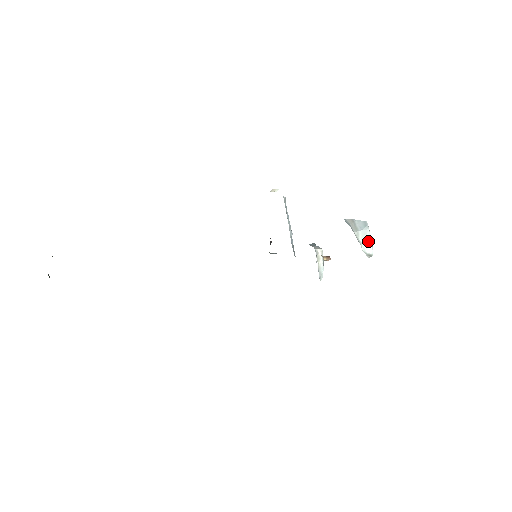
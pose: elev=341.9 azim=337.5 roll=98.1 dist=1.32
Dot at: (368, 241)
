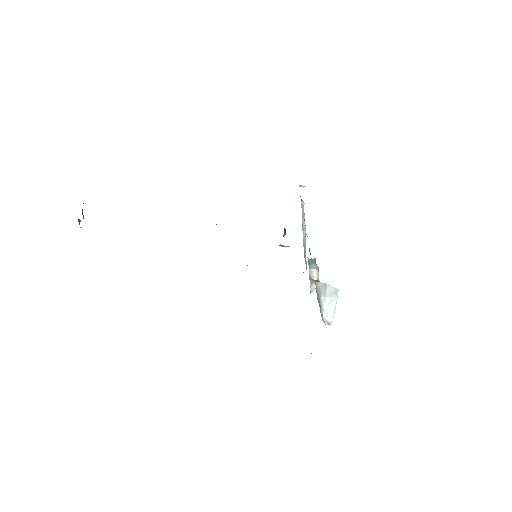
Dot at: (332, 309)
